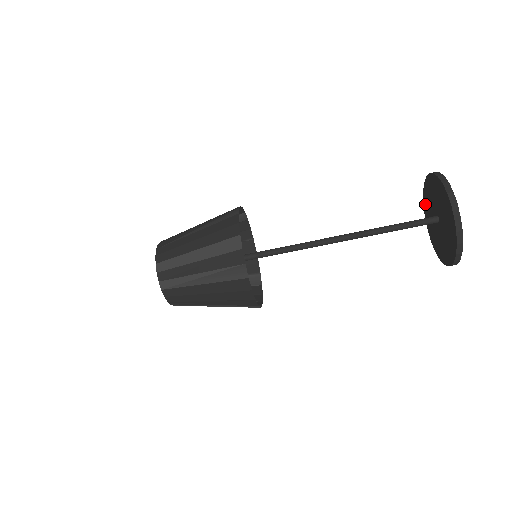
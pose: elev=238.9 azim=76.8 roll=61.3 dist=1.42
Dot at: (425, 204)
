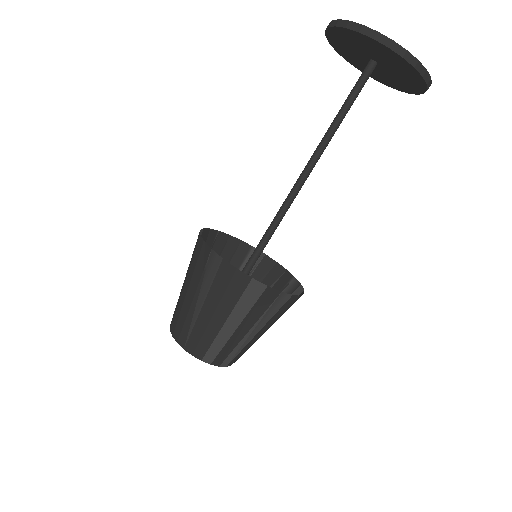
Dot at: (336, 47)
